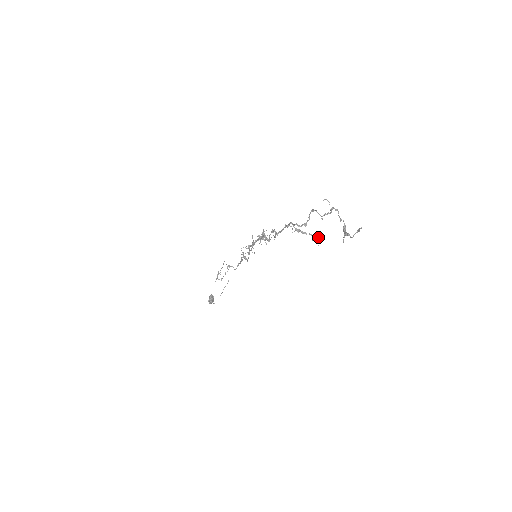
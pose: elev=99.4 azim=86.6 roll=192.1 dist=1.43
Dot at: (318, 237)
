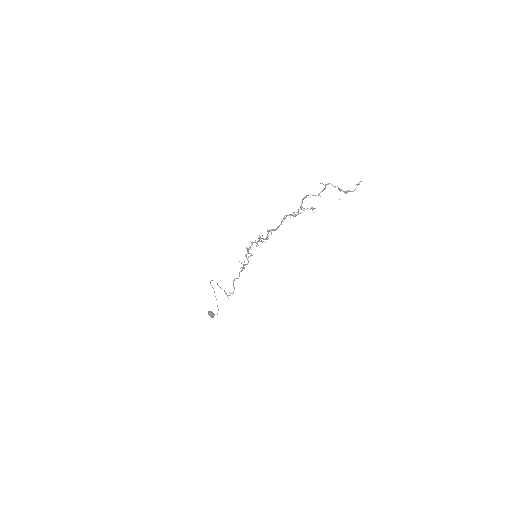
Dot at: (310, 208)
